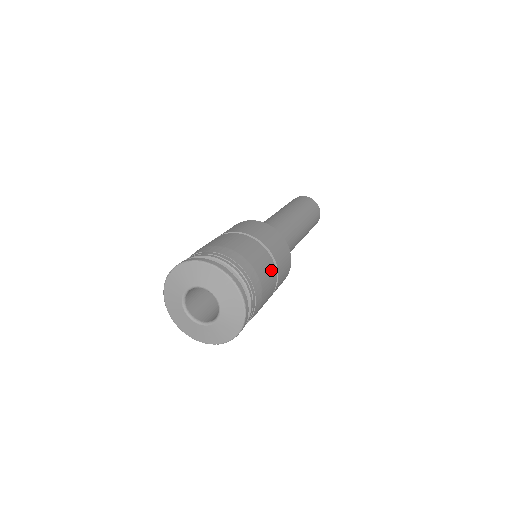
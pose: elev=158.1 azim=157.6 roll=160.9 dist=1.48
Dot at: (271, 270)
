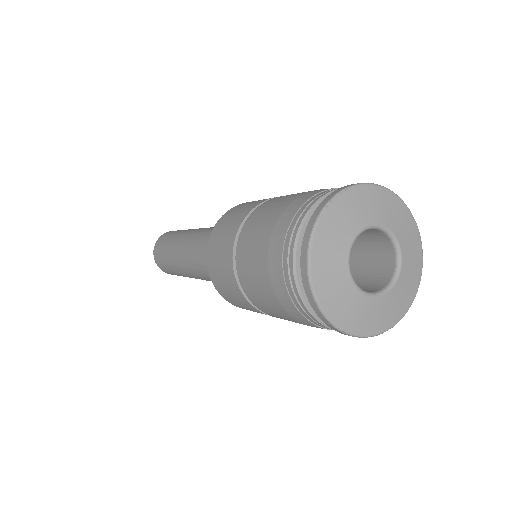
Dot at: occluded
